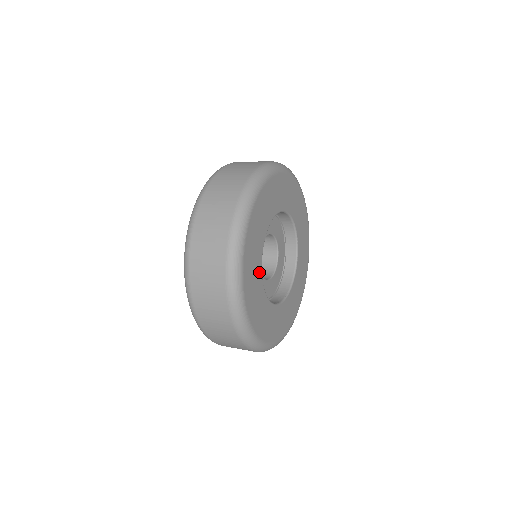
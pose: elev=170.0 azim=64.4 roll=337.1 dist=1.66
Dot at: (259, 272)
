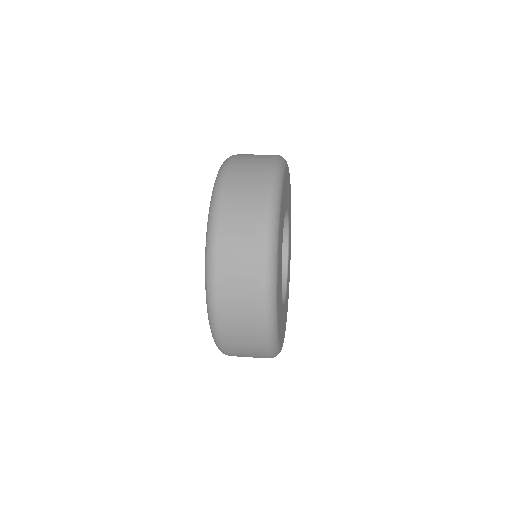
Dot at: (282, 310)
